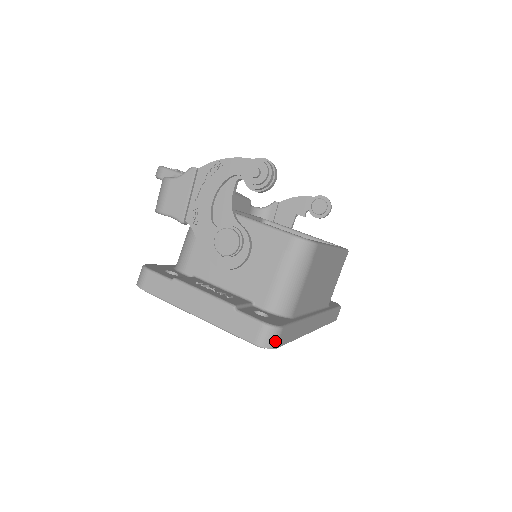
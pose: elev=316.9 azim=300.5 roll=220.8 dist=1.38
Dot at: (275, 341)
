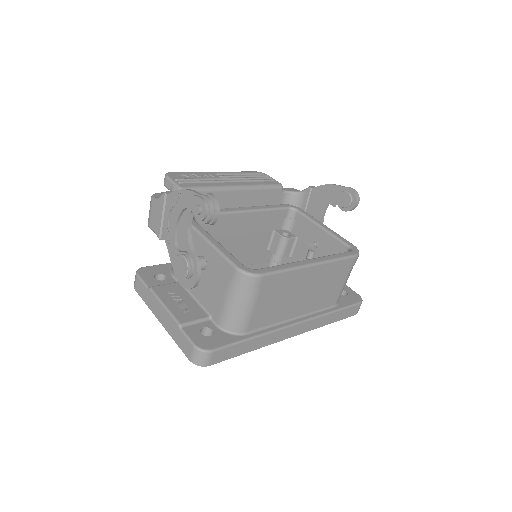
Dot at: (206, 361)
